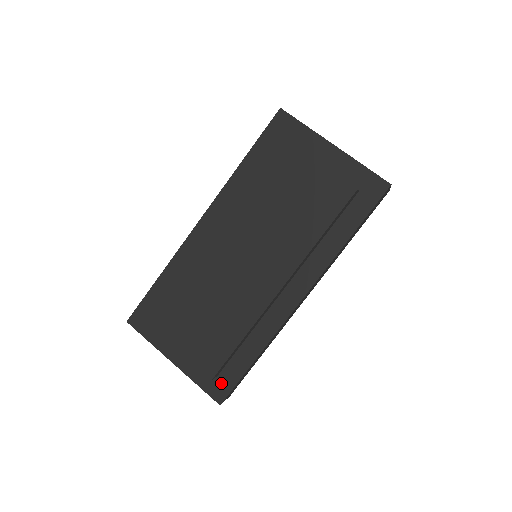
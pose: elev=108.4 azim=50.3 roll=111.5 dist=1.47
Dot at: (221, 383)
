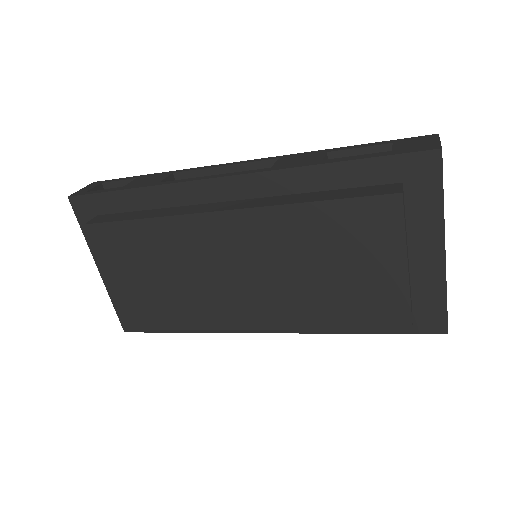
Dot at: occluded
